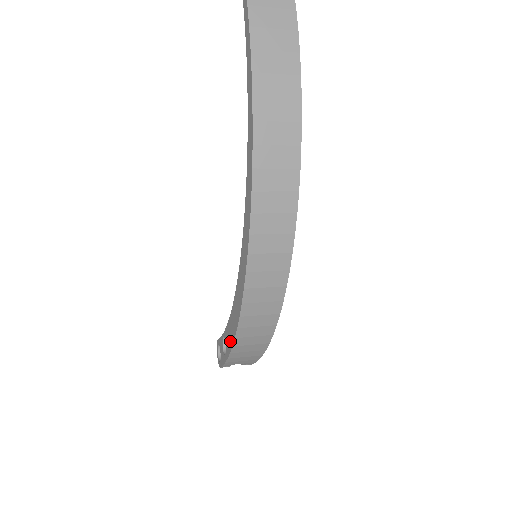
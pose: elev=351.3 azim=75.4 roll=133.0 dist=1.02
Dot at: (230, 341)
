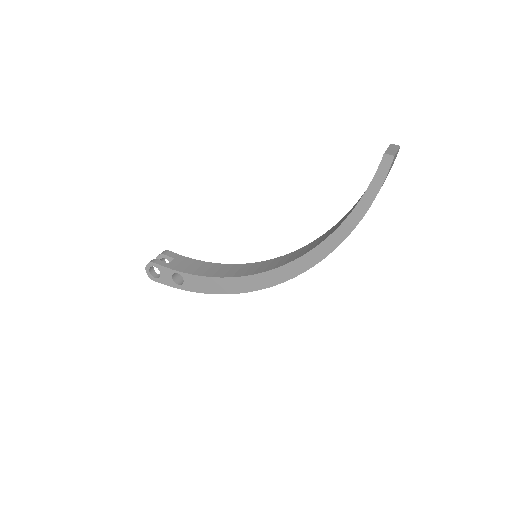
Dot at: (202, 289)
